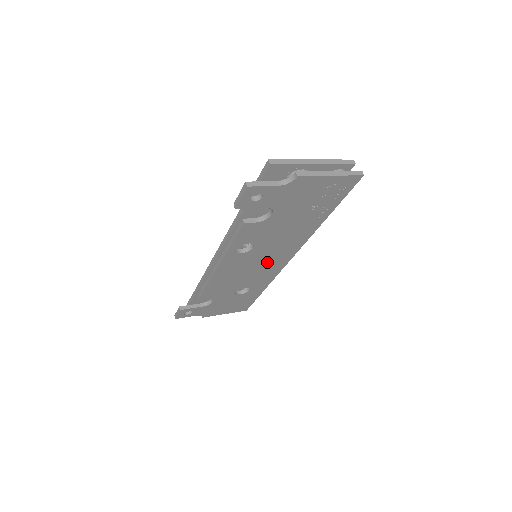
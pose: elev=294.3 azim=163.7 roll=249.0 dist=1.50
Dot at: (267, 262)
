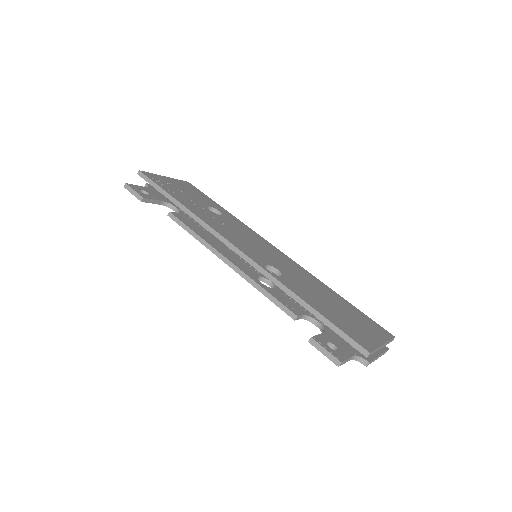
Dot at: occluded
